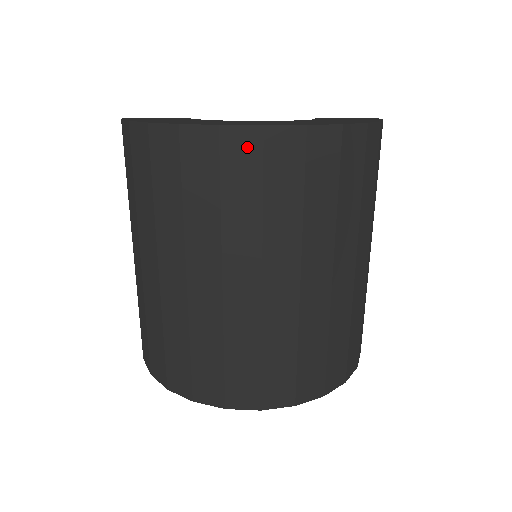
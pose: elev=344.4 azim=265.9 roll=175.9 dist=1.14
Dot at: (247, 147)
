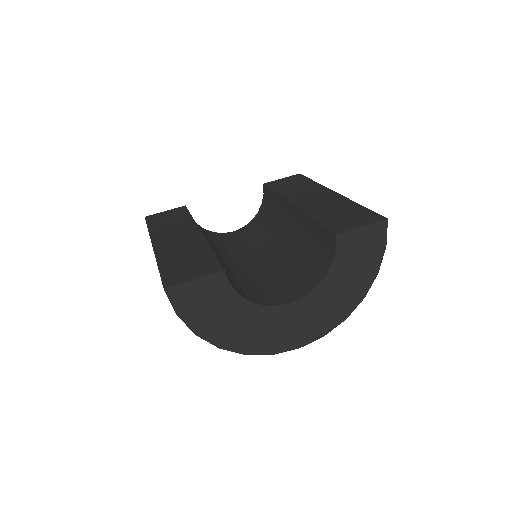
Dot at: occluded
